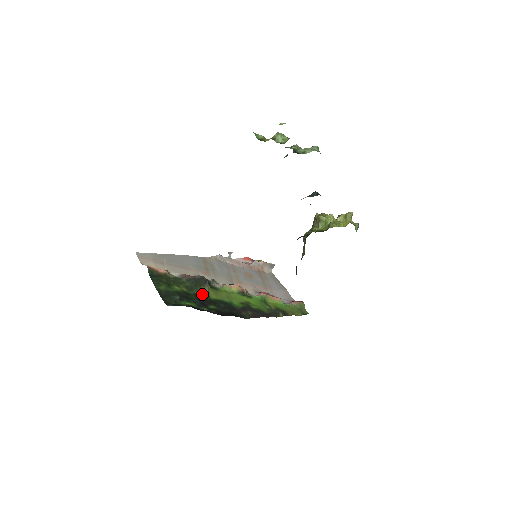
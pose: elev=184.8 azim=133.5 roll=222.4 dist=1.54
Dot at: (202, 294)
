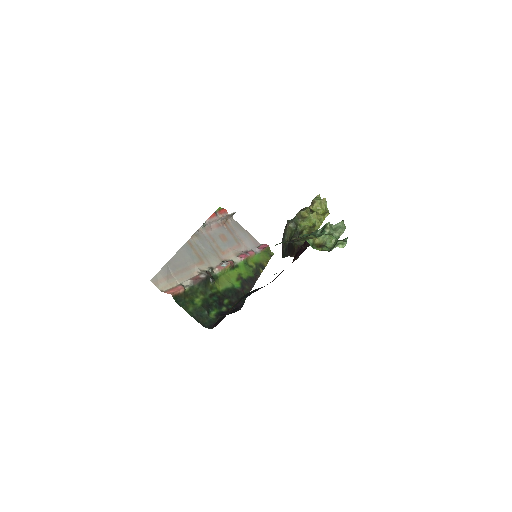
Dot at: (213, 292)
